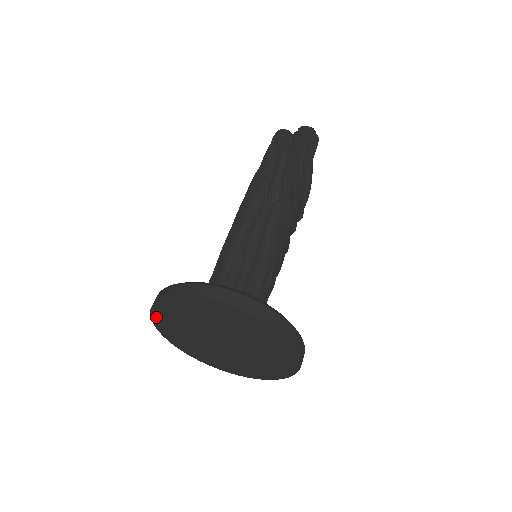
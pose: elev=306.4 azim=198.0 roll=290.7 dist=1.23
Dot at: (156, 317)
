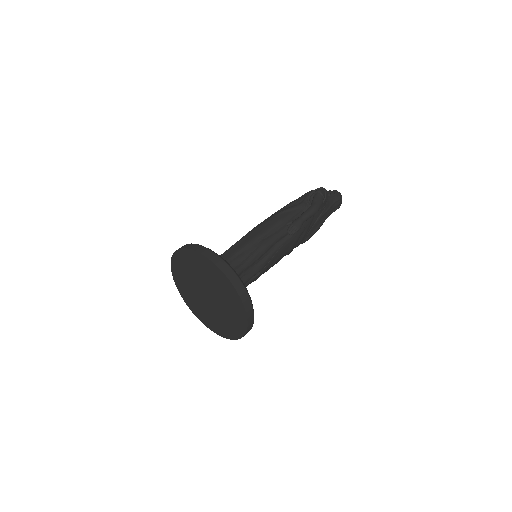
Dot at: (178, 254)
